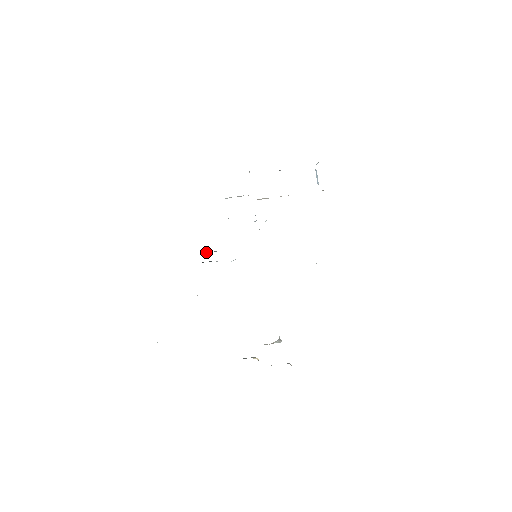
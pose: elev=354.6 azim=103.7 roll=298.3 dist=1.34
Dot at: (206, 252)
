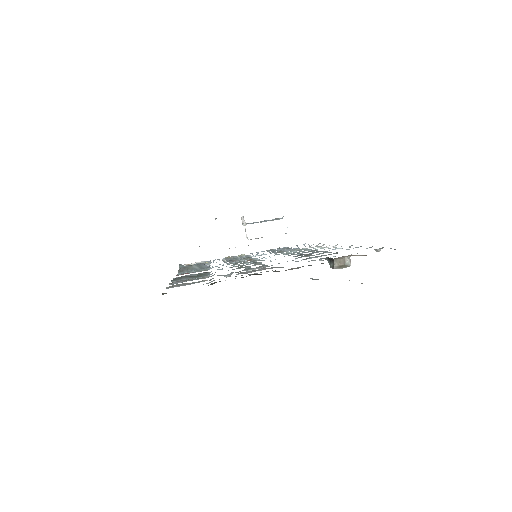
Dot at: occluded
